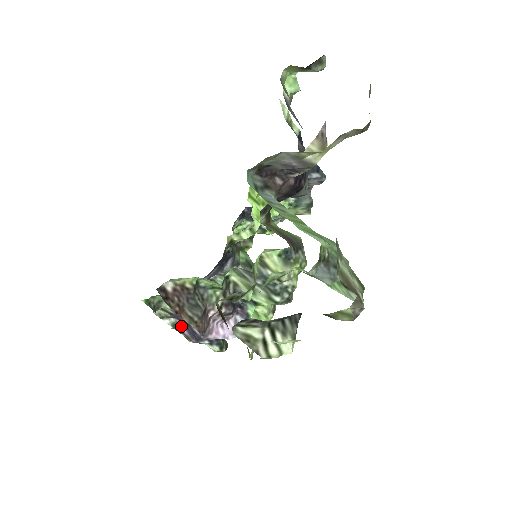
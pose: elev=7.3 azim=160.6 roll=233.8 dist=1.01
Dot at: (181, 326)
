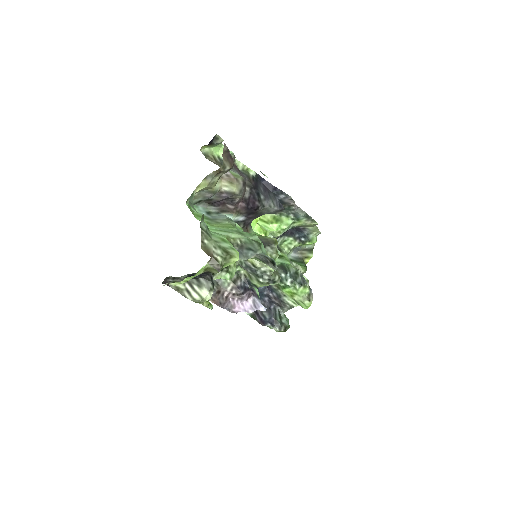
Dot at: (255, 315)
